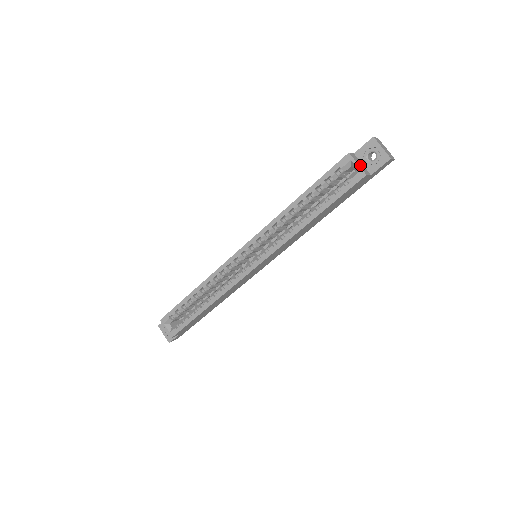
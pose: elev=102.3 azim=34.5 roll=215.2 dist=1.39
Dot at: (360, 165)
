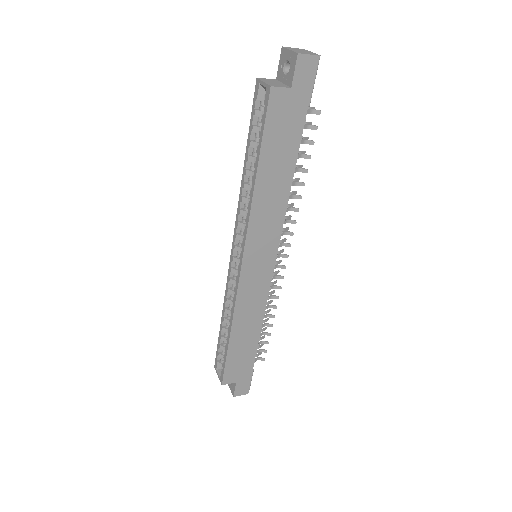
Dot at: (271, 83)
